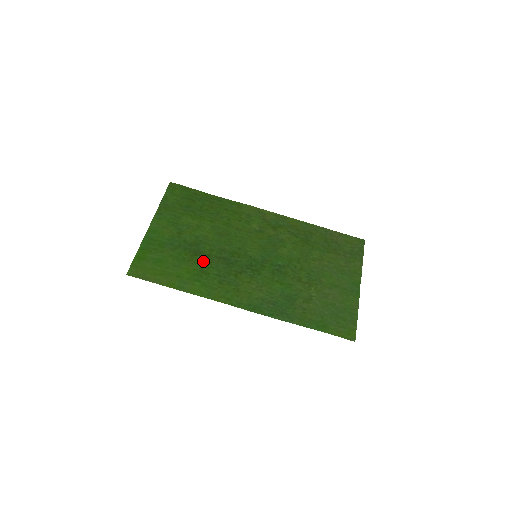
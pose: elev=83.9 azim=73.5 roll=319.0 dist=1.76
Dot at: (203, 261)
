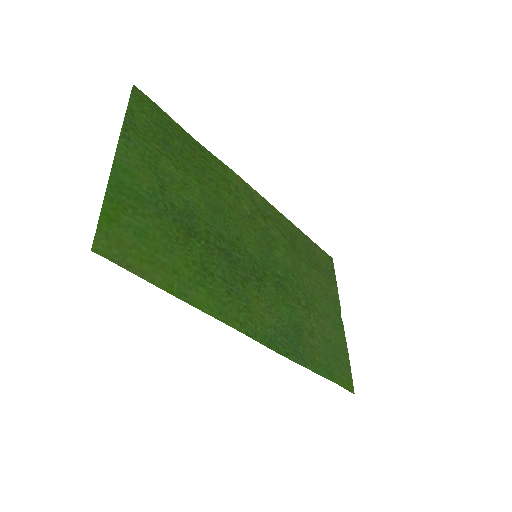
Dot at: (202, 249)
